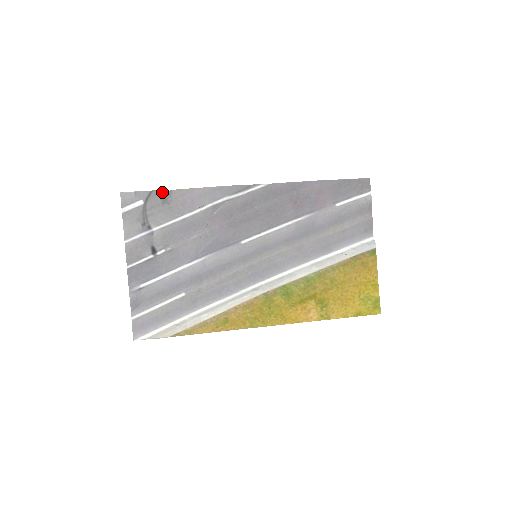
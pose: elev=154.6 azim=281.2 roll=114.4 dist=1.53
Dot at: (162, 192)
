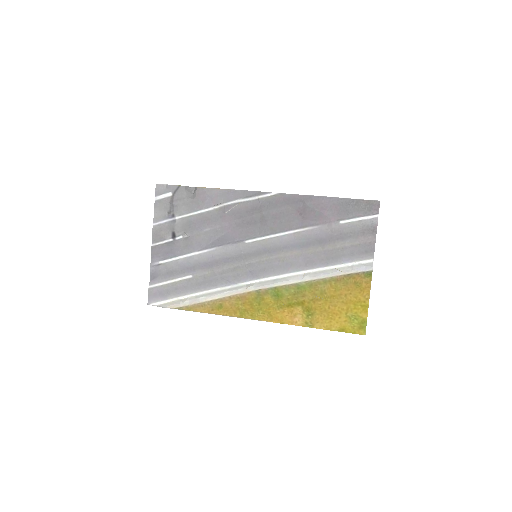
Dot at: (190, 188)
